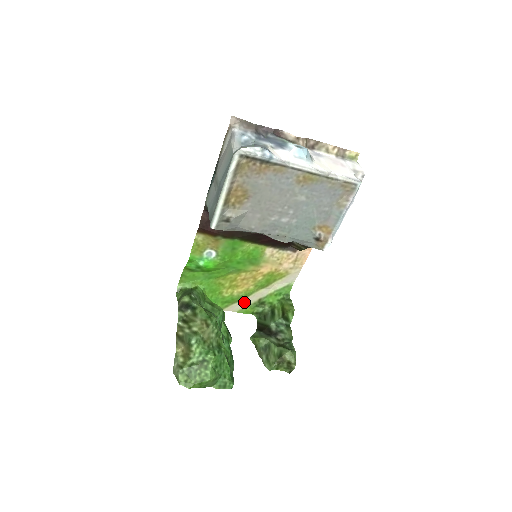
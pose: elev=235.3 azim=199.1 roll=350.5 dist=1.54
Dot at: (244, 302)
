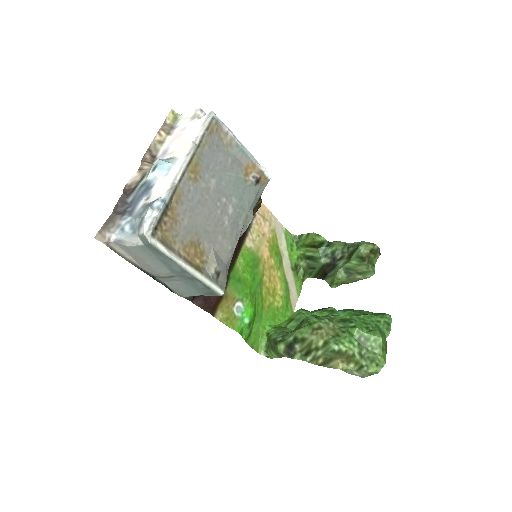
Dot at: (291, 286)
